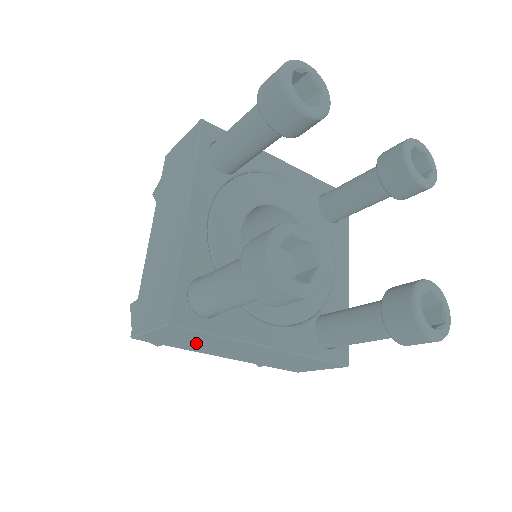
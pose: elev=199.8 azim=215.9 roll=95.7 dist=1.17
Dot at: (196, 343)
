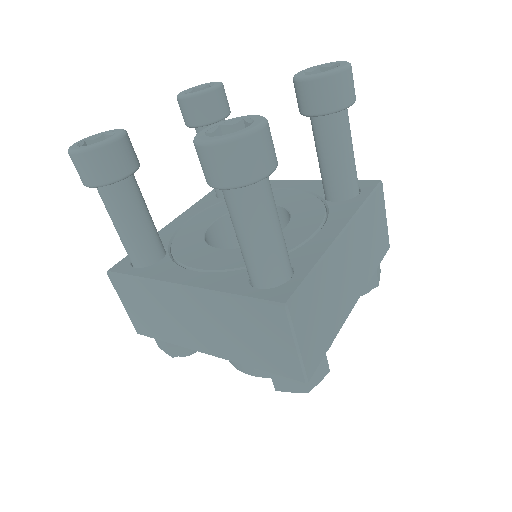
Dot at: (156, 314)
